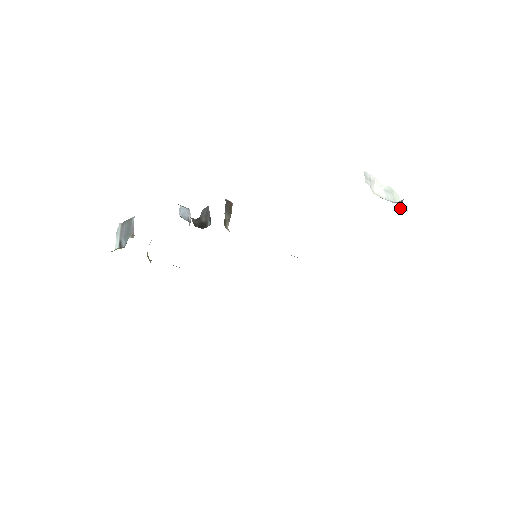
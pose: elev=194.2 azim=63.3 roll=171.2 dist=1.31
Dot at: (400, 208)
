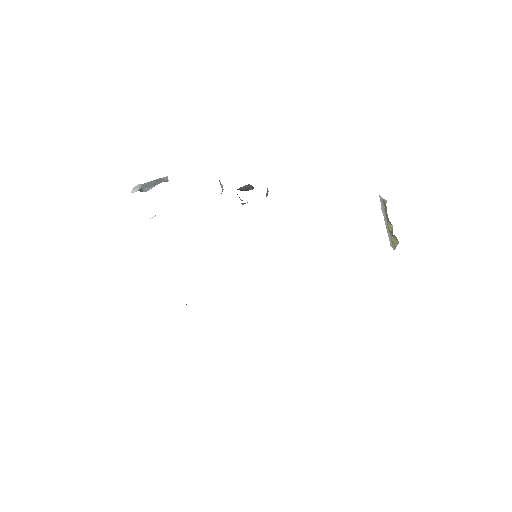
Dot at: (391, 238)
